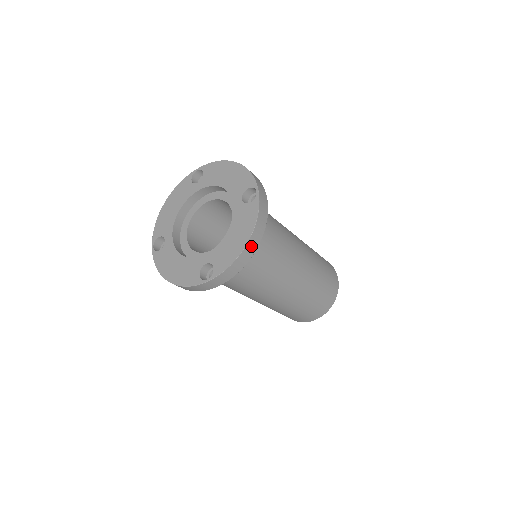
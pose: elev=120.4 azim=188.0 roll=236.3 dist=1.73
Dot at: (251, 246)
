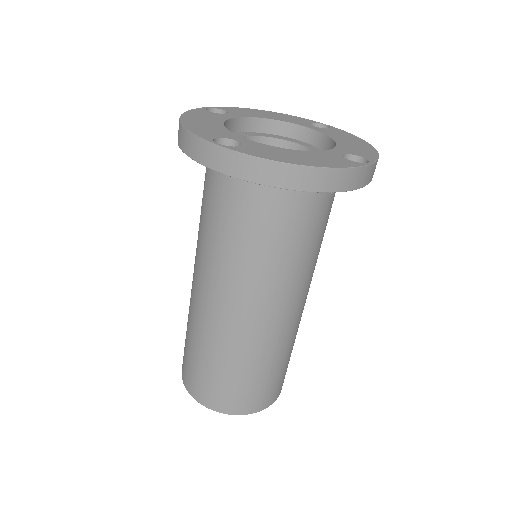
Dot at: (301, 176)
